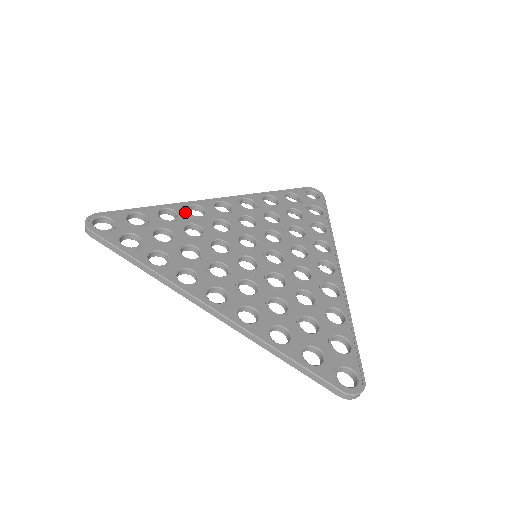
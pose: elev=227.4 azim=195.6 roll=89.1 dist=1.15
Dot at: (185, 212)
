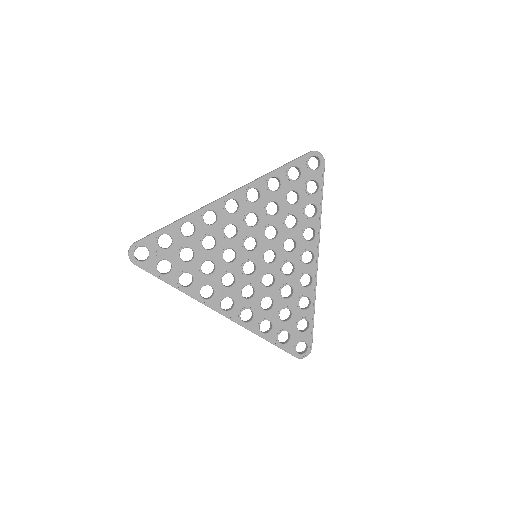
Dot at: (201, 222)
